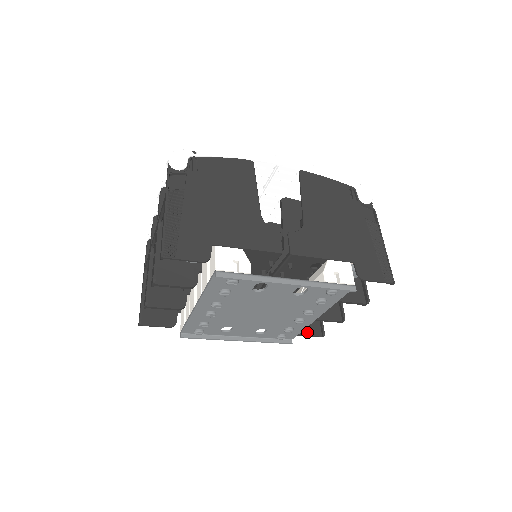
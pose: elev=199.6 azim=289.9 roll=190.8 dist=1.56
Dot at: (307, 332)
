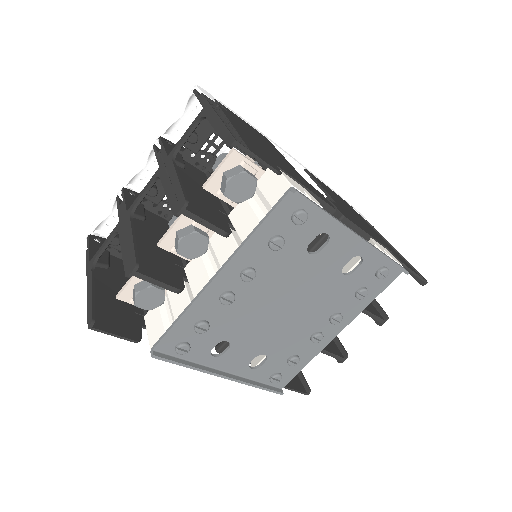
Dot at: (292, 385)
